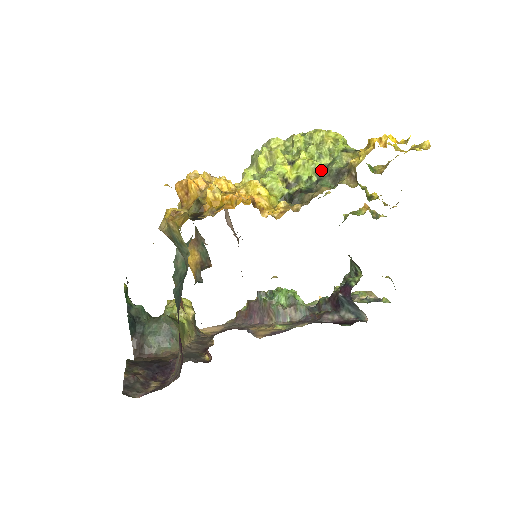
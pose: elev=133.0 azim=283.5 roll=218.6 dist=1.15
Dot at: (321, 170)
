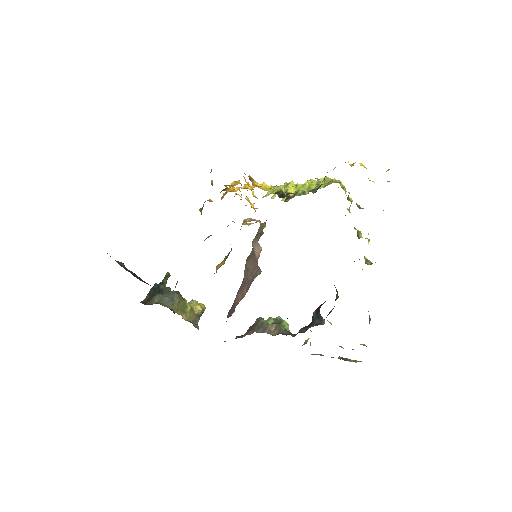
Dot at: (313, 189)
